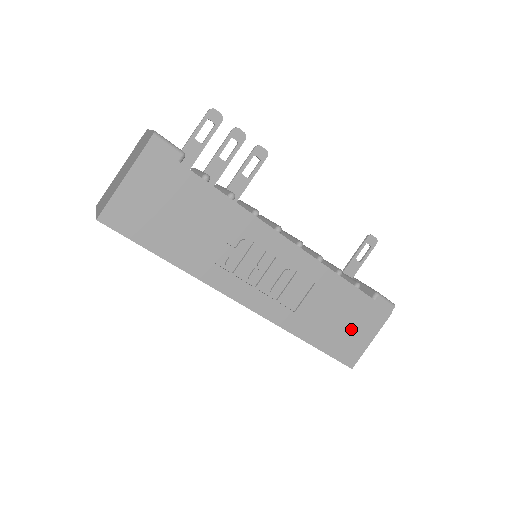
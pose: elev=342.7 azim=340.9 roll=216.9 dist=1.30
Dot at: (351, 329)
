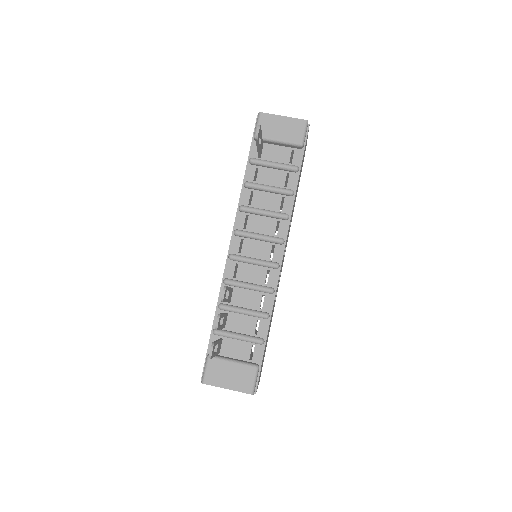
Dot at: (302, 163)
